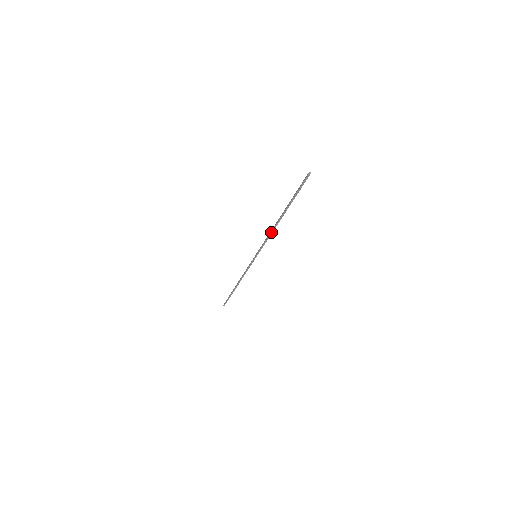
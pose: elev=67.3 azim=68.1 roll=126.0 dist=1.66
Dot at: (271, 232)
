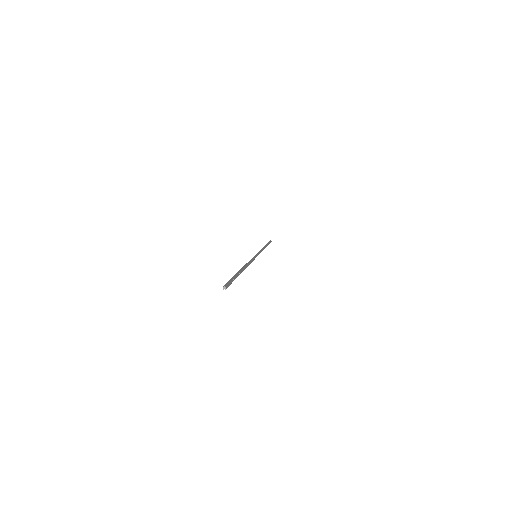
Dot at: occluded
